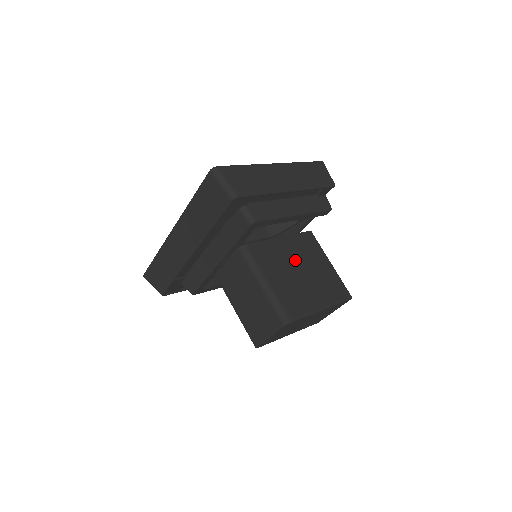
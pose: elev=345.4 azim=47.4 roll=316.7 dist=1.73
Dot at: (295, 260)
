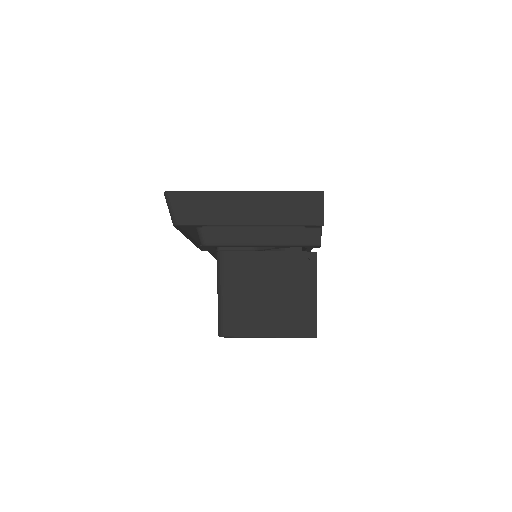
Dot at: (270, 280)
